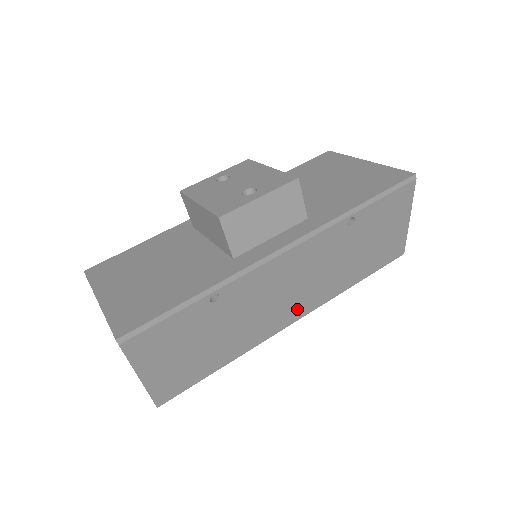
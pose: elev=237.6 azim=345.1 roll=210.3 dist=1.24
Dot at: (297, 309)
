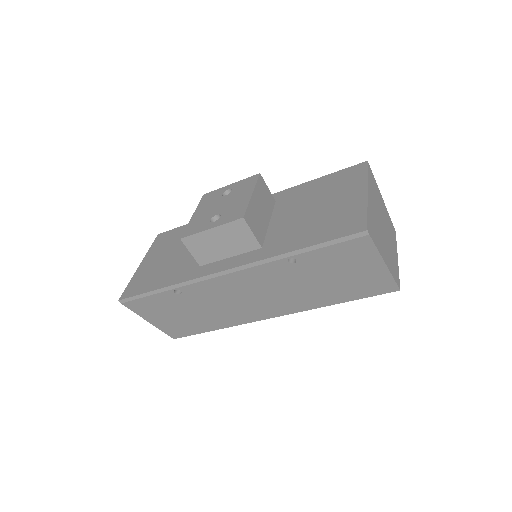
Dot at: (271, 310)
